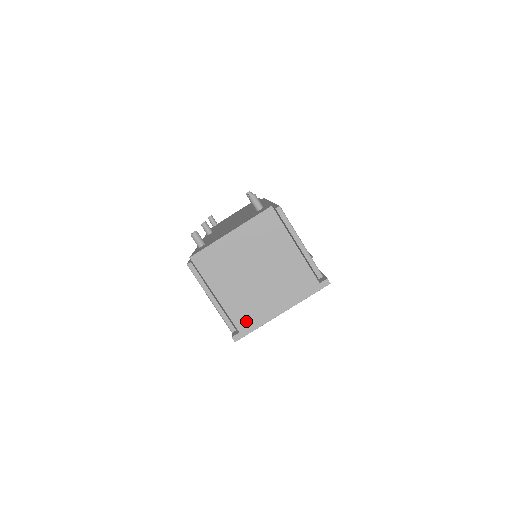
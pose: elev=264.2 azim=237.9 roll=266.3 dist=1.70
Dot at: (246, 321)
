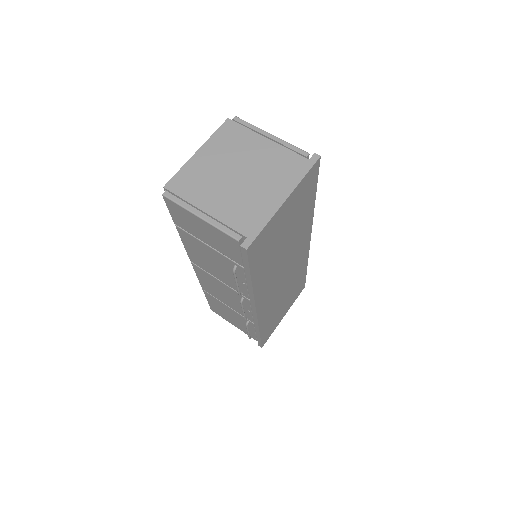
Dot at: (249, 223)
